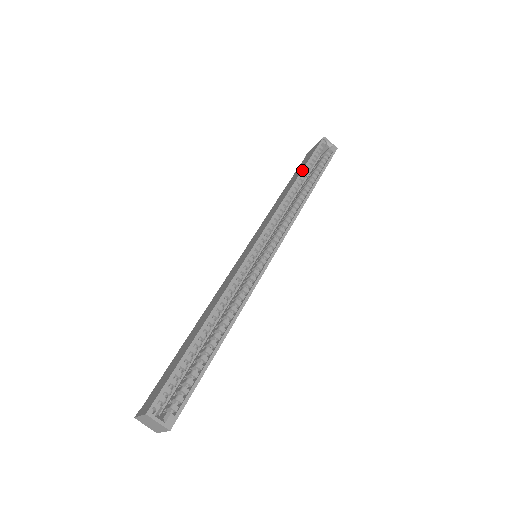
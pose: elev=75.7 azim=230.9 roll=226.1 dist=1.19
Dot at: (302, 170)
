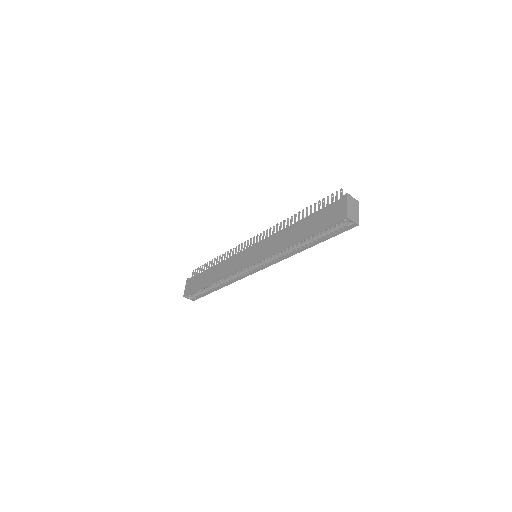
Dot at: (305, 237)
